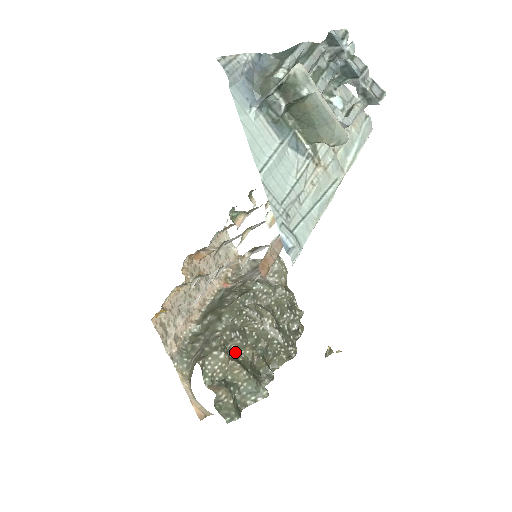
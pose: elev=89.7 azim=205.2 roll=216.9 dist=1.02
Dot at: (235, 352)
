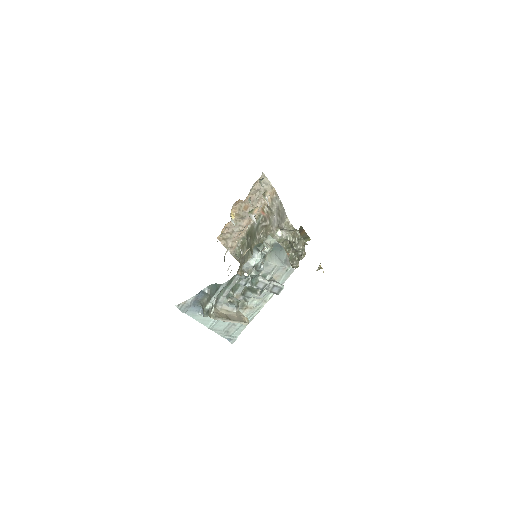
Dot at: occluded
